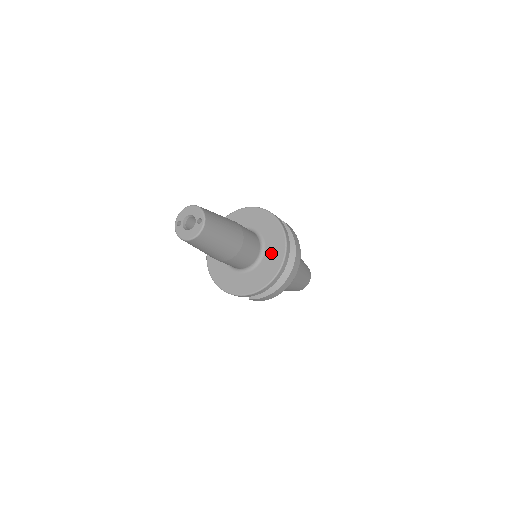
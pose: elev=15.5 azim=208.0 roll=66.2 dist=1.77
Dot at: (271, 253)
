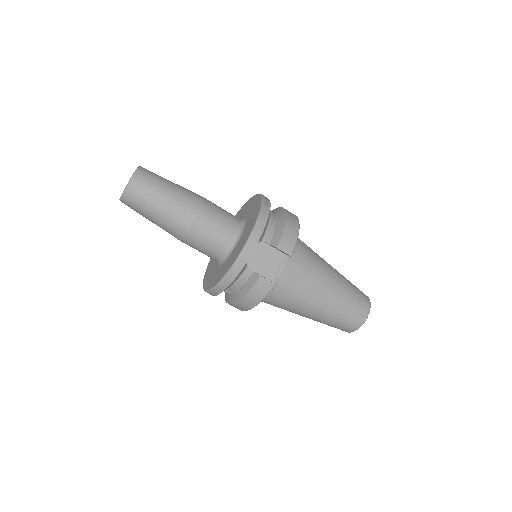
Dot at: (247, 210)
